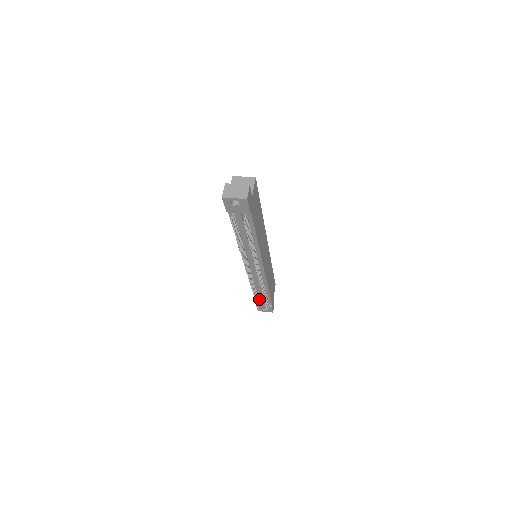
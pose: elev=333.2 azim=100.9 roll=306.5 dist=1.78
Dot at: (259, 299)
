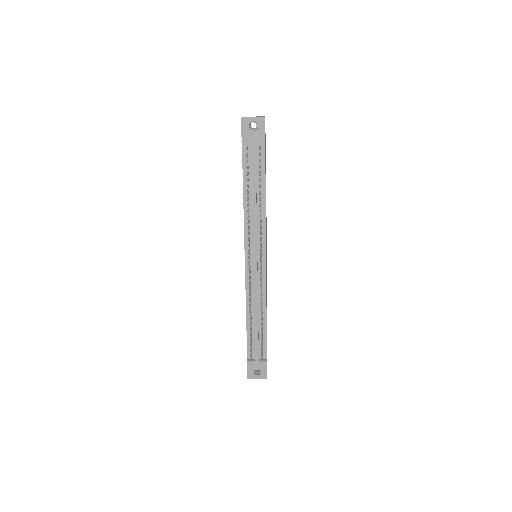
Dot at: (252, 347)
